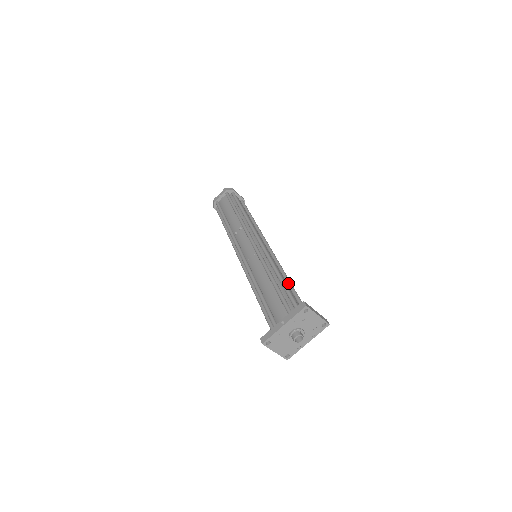
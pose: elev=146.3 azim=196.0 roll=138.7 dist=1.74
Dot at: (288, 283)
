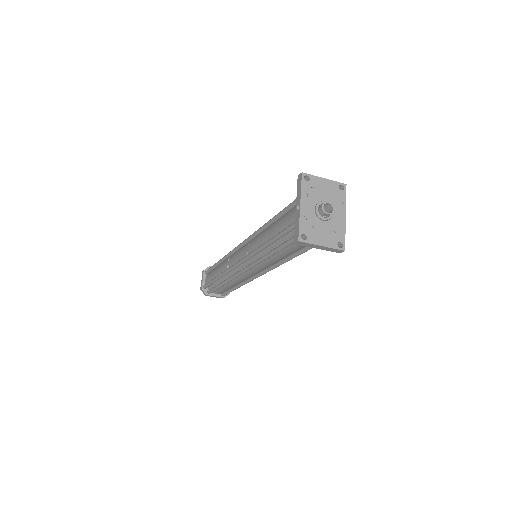
Dot at: occluded
